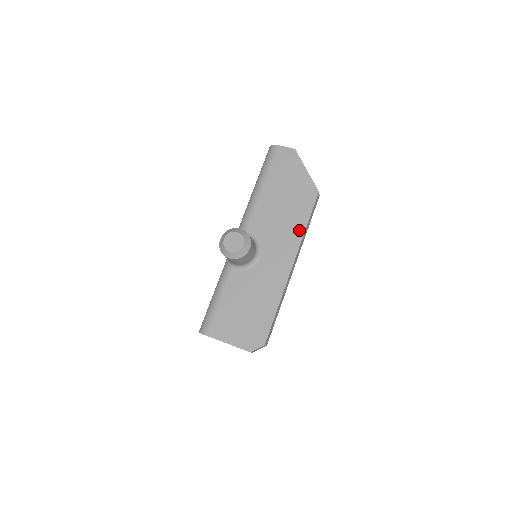
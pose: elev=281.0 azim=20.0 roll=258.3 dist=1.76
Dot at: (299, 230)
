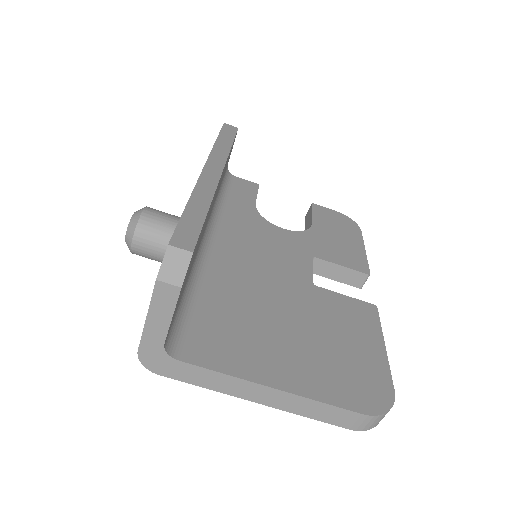
Dot at: occluded
